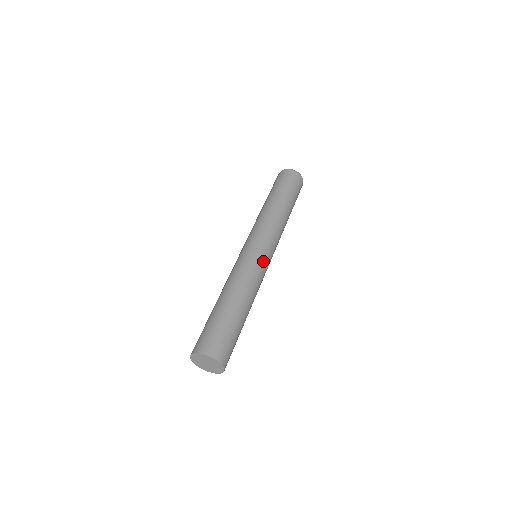
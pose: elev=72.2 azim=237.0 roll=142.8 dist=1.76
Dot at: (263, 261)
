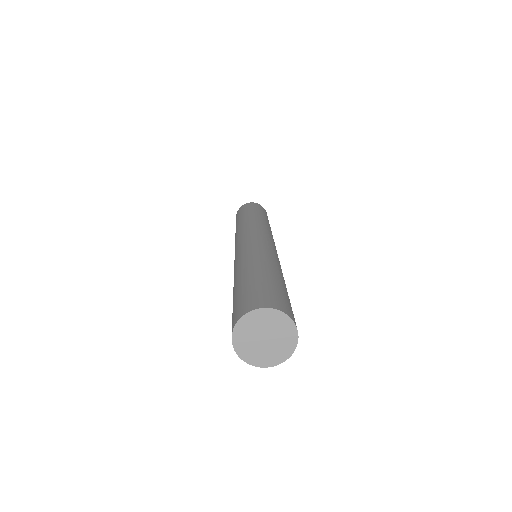
Dot at: (266, 242)
